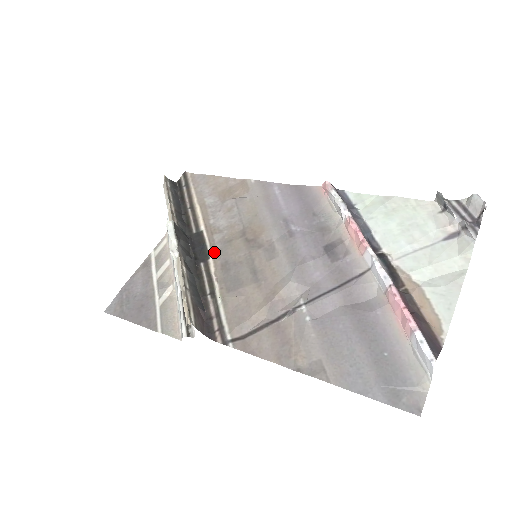
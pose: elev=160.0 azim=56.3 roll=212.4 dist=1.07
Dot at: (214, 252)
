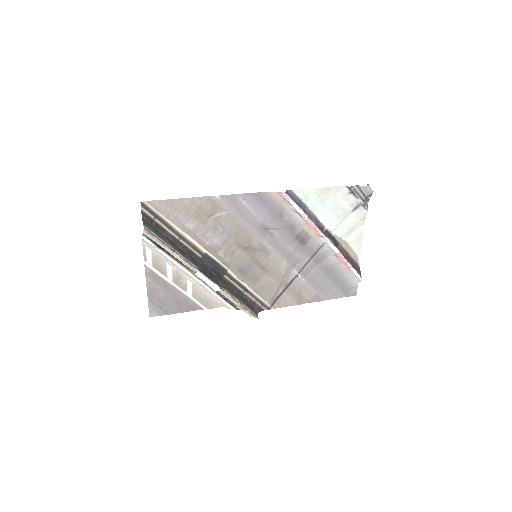
Dot at: (228, 265)
